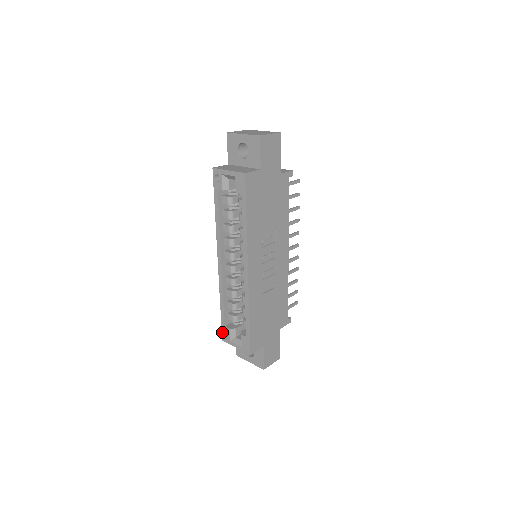
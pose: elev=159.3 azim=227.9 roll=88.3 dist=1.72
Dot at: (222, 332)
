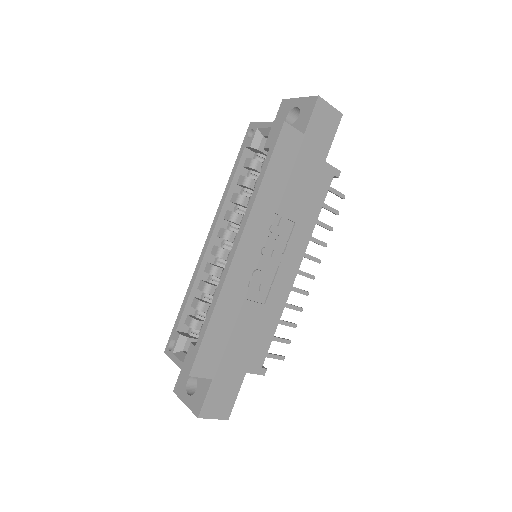
Dot at: (169, 339)
